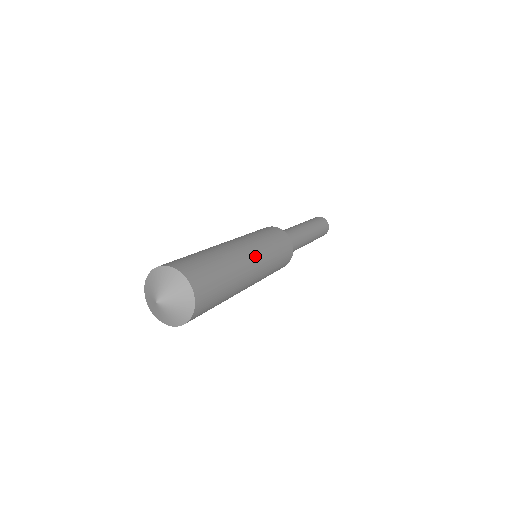
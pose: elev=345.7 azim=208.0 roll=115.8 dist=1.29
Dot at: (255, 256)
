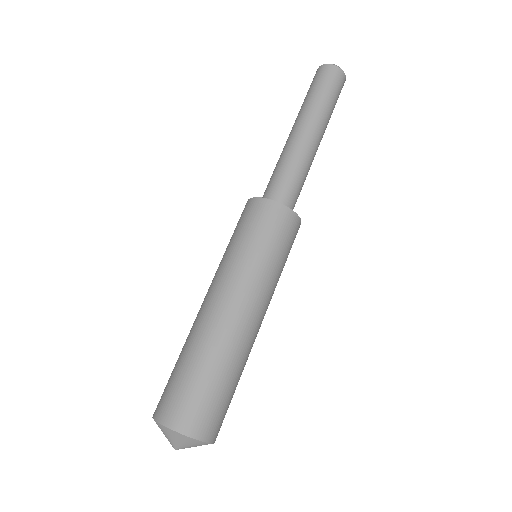
Dot at: (260, 309)
